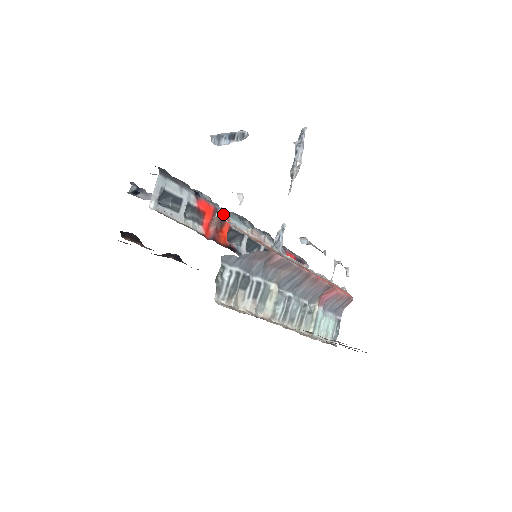
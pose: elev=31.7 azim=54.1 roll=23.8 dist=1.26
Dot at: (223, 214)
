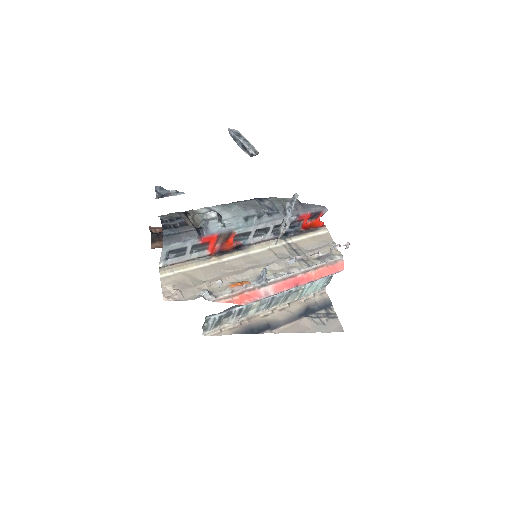
Dot at: (206, 293)
